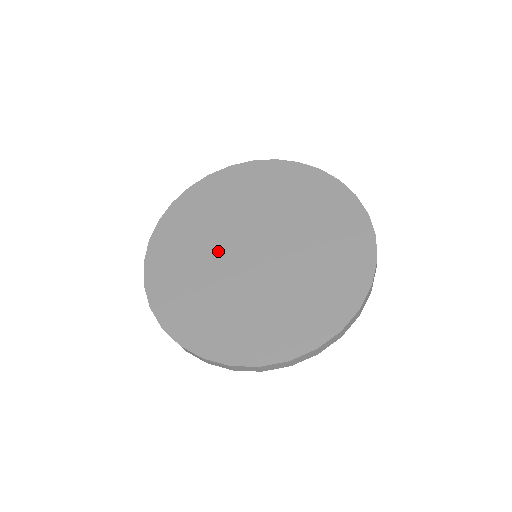
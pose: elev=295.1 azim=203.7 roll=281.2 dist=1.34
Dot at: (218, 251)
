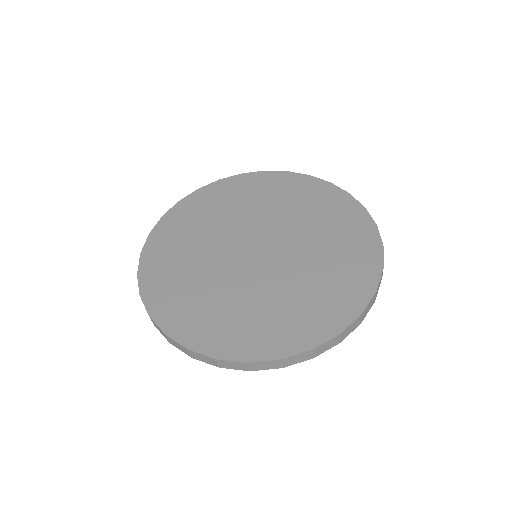
Dot at: (232, 230)
